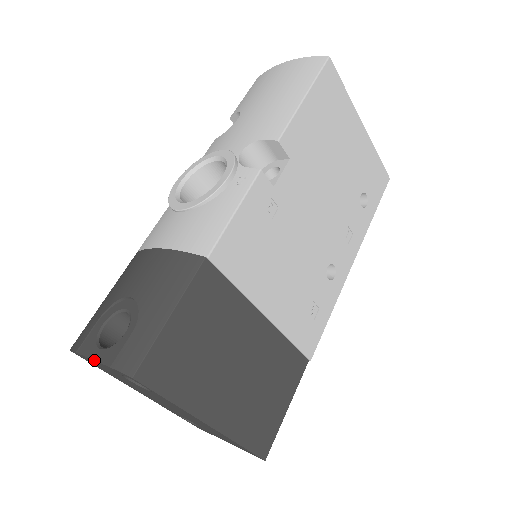
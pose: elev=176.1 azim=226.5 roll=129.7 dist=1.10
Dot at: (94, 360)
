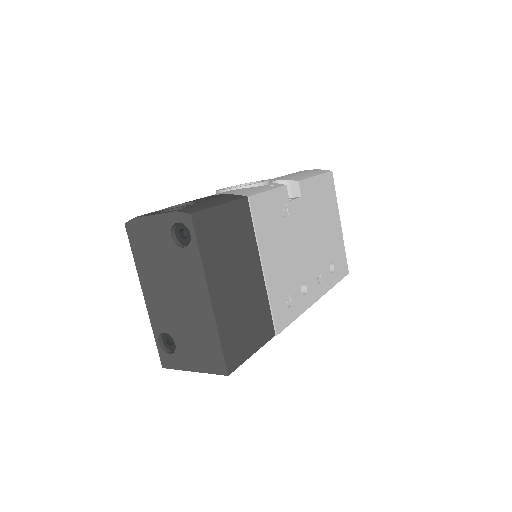
Dot at: (156, 214)
